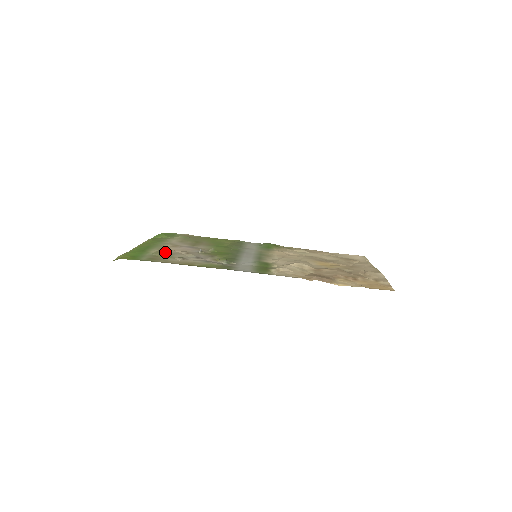
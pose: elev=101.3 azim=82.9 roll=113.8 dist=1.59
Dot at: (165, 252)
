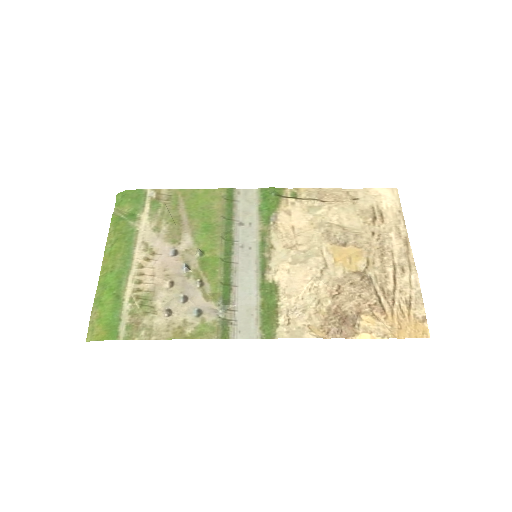
Dot at: (143, 291)
